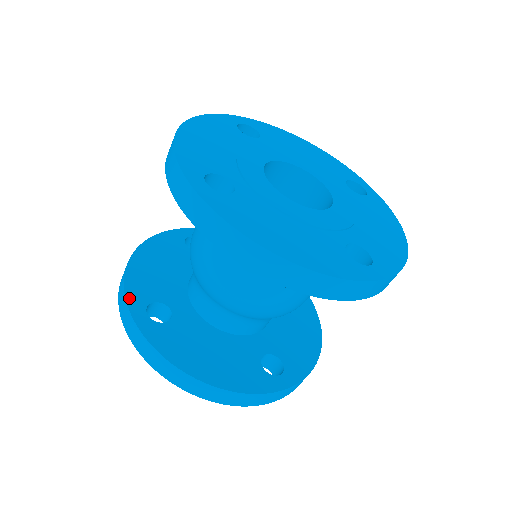
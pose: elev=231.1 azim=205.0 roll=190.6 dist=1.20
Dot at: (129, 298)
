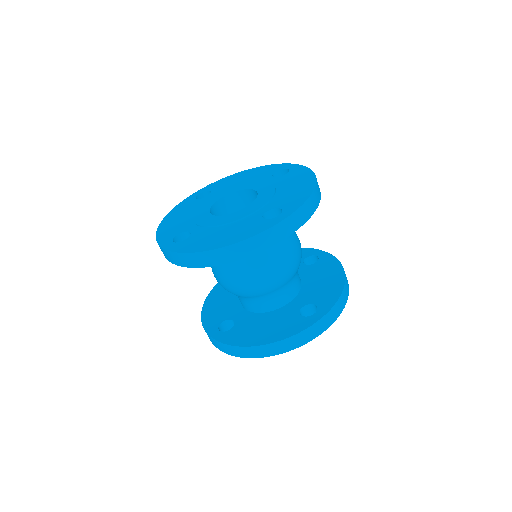
Dot at: (207, 329)
